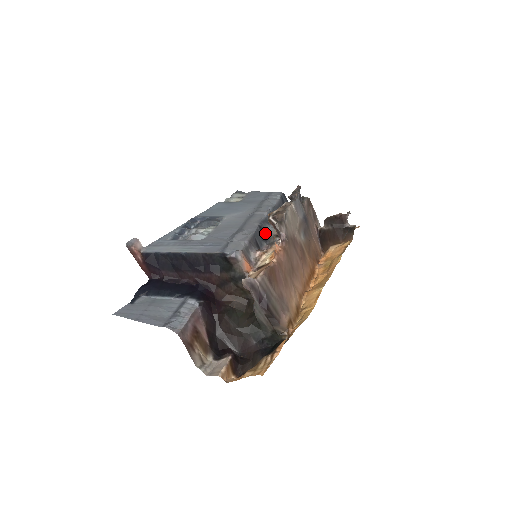
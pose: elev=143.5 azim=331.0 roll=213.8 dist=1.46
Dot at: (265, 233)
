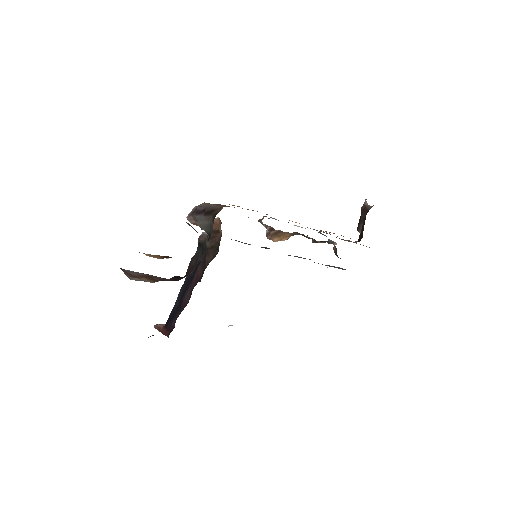
Dot at: occluded
